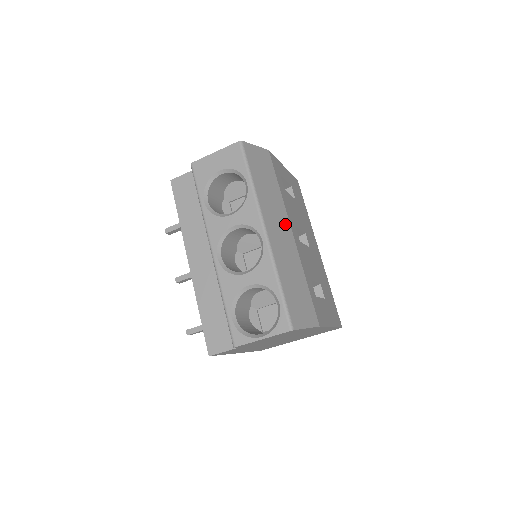
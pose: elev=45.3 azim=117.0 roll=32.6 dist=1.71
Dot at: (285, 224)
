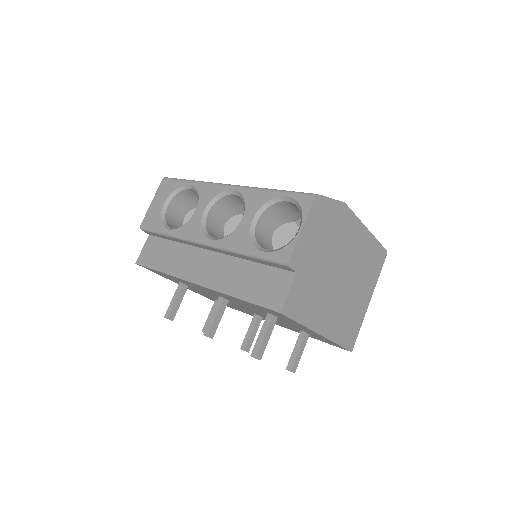
Dot at: occluded
